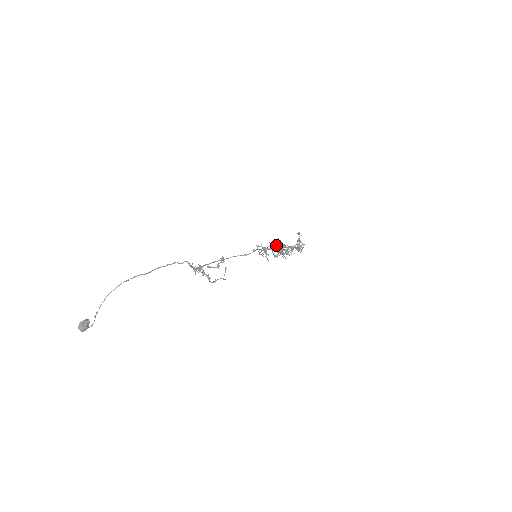
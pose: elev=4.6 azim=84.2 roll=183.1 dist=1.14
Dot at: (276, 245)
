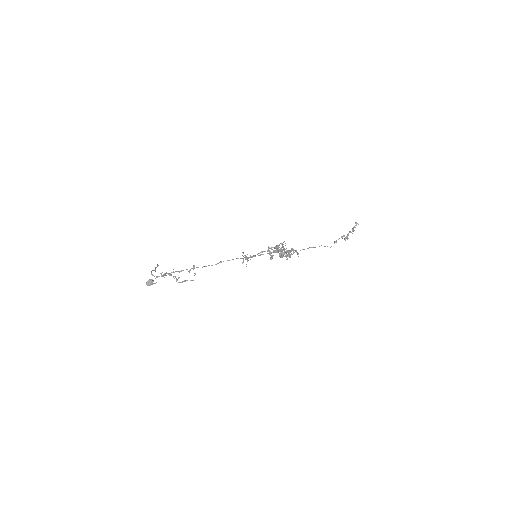
Dot at: (269, 251)
